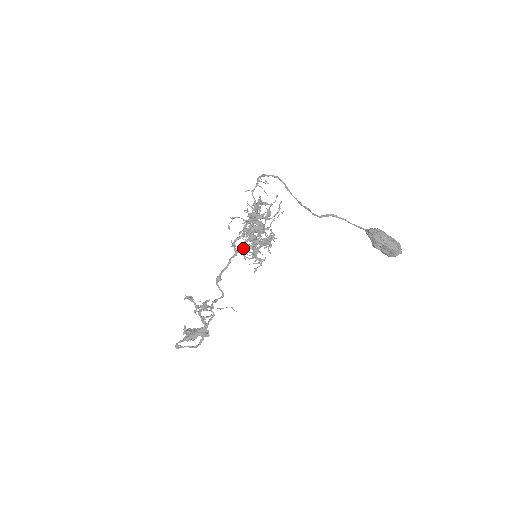
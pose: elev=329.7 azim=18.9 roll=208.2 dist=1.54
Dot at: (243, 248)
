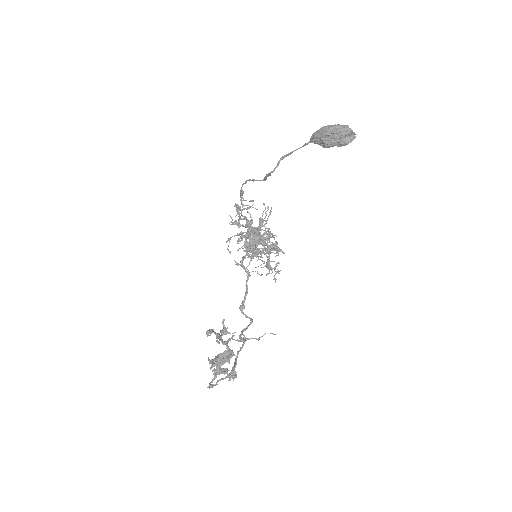
Dot at: (243, 258)
